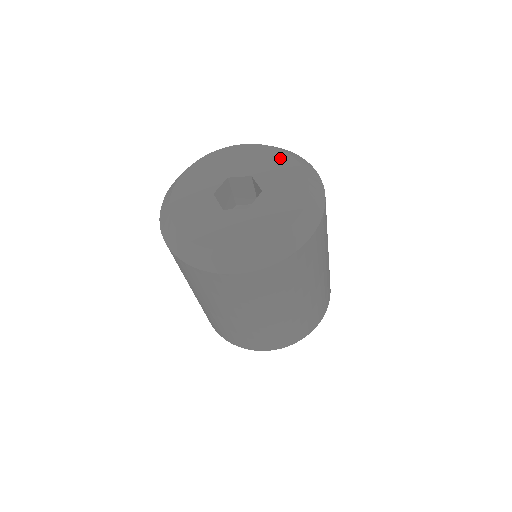
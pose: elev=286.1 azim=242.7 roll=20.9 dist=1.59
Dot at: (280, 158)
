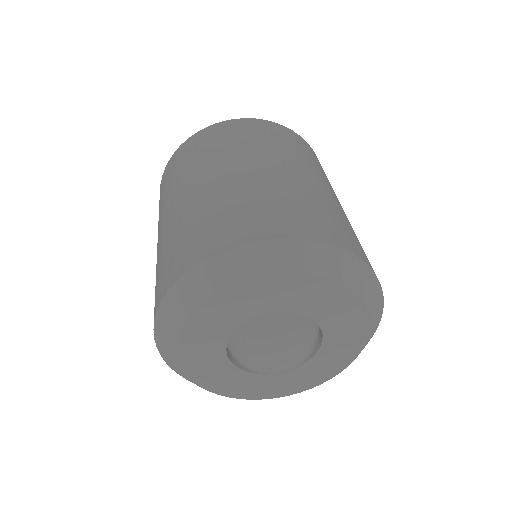
Dot at: occluded
